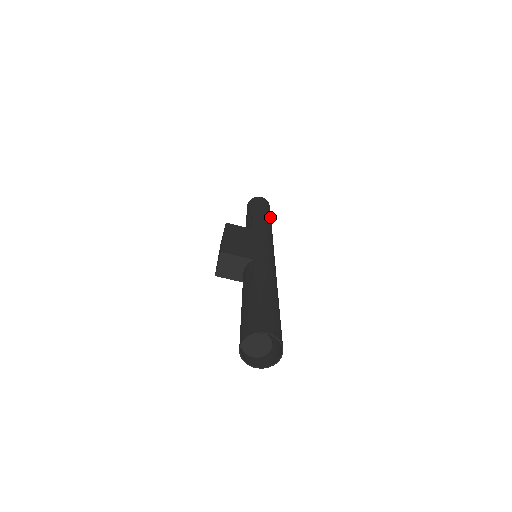
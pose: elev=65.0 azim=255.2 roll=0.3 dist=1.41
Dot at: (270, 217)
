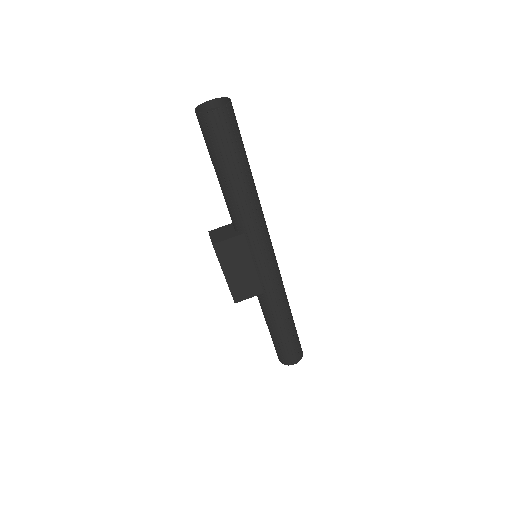
Dot at: occluded
